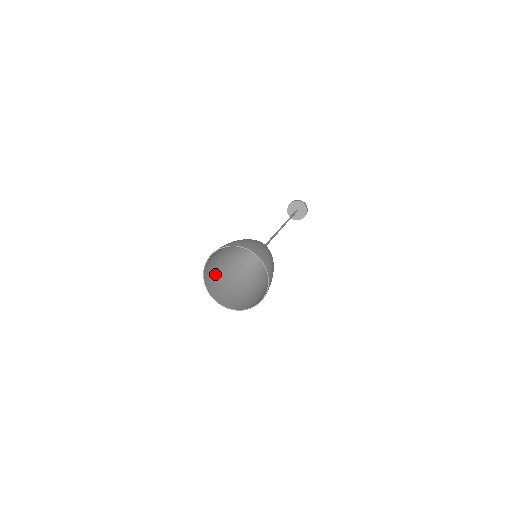
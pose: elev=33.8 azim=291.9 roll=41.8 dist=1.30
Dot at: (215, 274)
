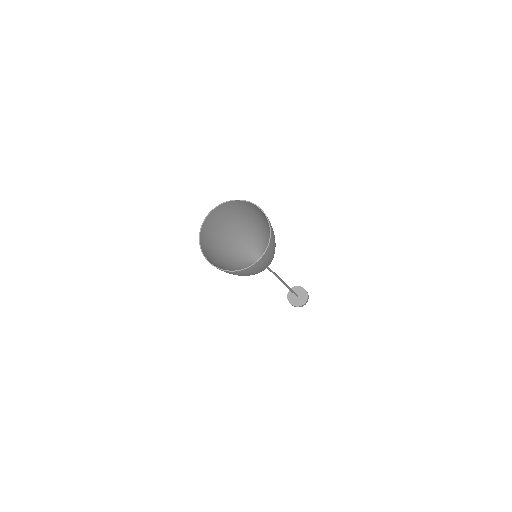
Dot at: (219, 266)
